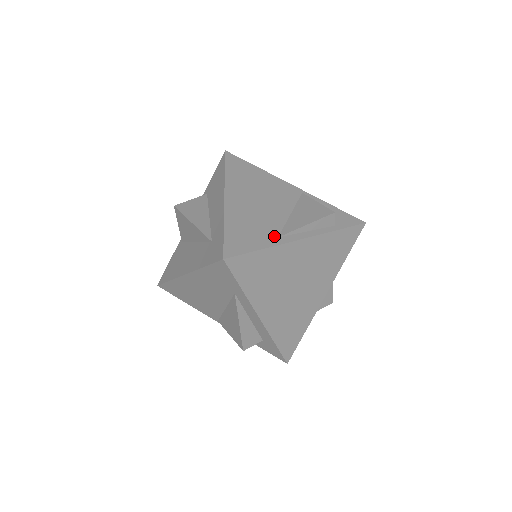
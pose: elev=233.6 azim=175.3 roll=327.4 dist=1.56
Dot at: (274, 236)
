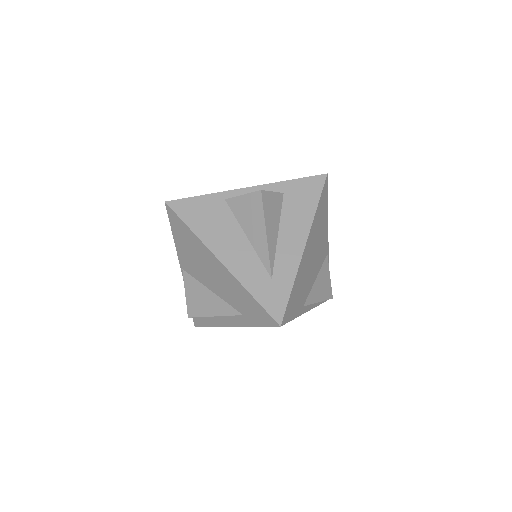
Dot at: (303, 304)
